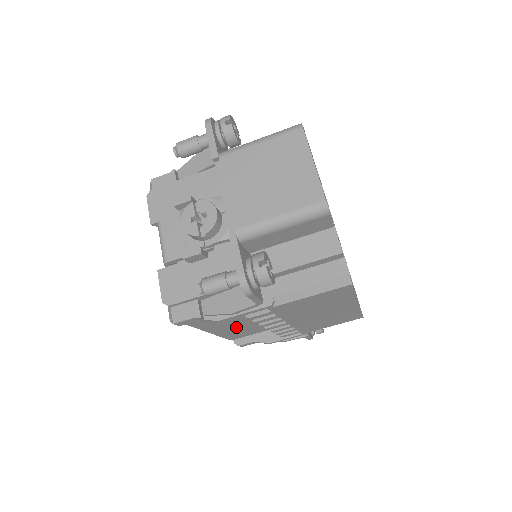
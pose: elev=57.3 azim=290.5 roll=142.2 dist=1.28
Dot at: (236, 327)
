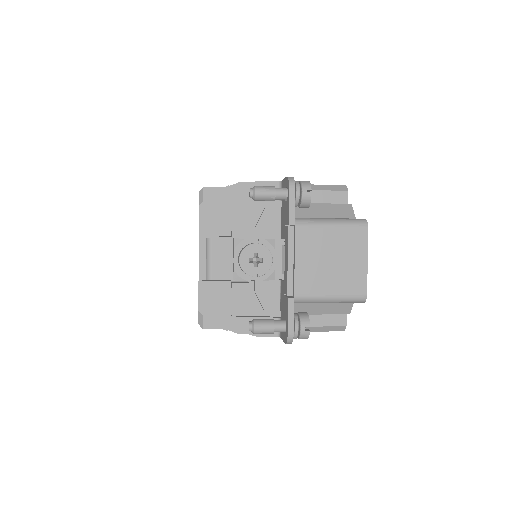
Dot at: occluded
